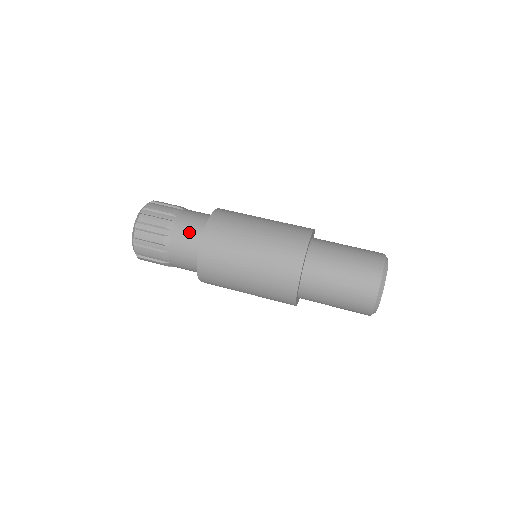
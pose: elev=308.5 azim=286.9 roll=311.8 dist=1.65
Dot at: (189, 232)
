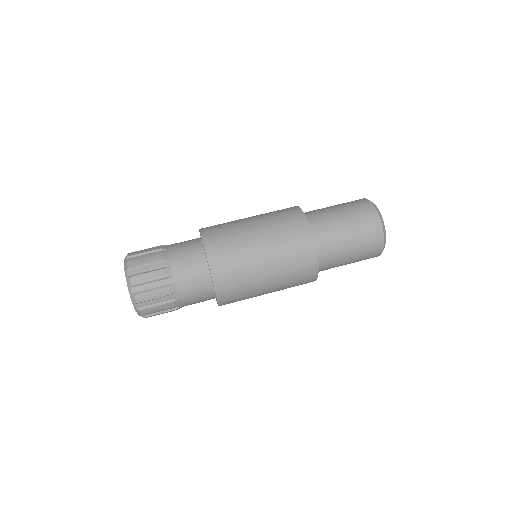
Dot at: (199, 298)
